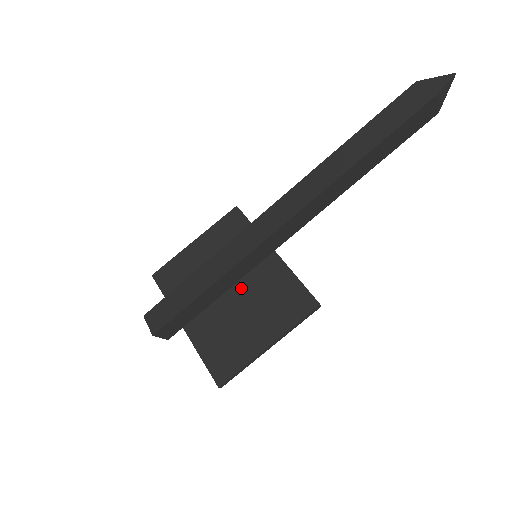
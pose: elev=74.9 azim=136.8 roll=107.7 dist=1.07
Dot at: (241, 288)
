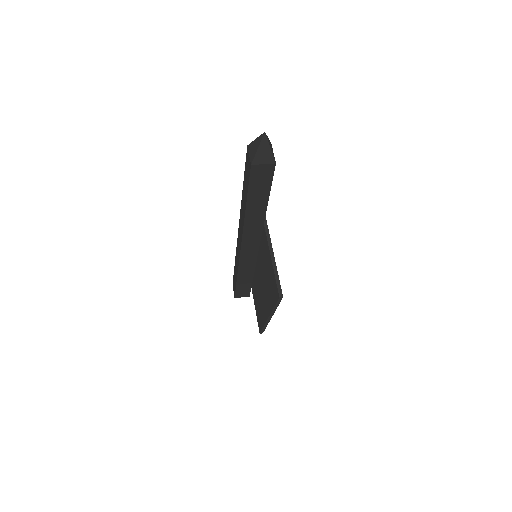
Dot at: (262, 272)
